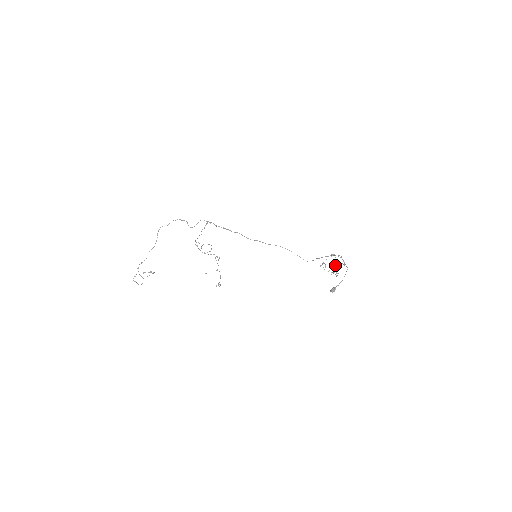
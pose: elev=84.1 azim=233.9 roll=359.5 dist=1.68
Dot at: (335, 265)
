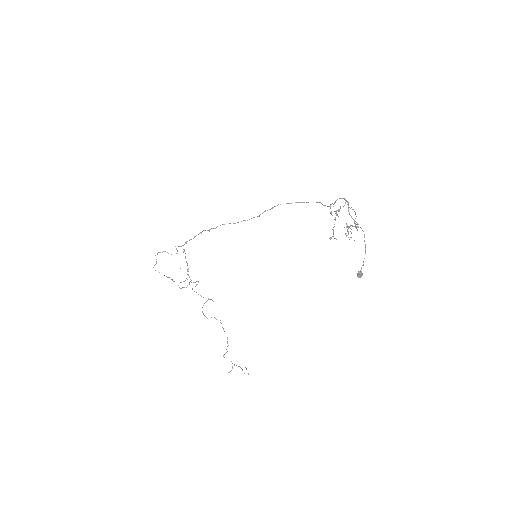
Dot at: occluded
